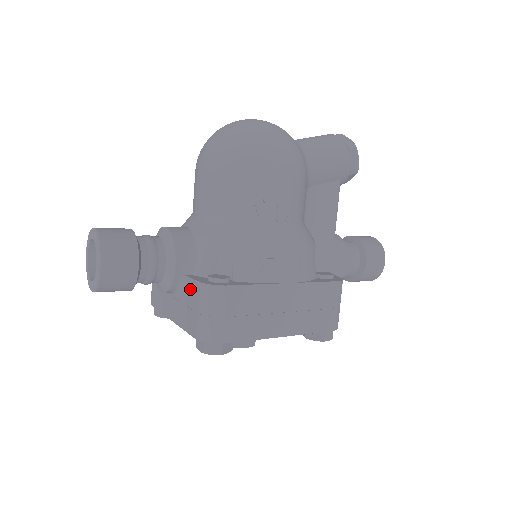
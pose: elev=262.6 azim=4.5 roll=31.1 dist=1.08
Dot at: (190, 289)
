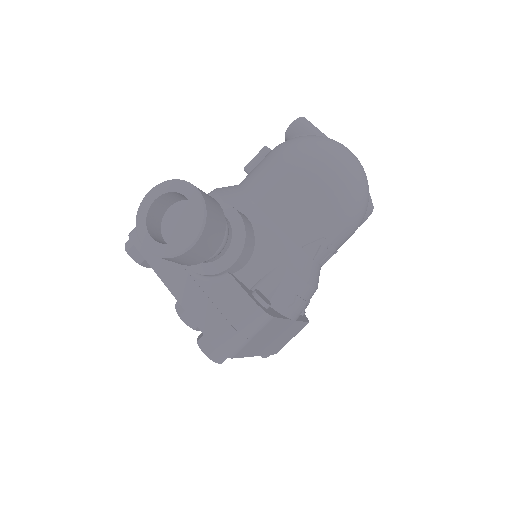
Dot at: (231, 292)
